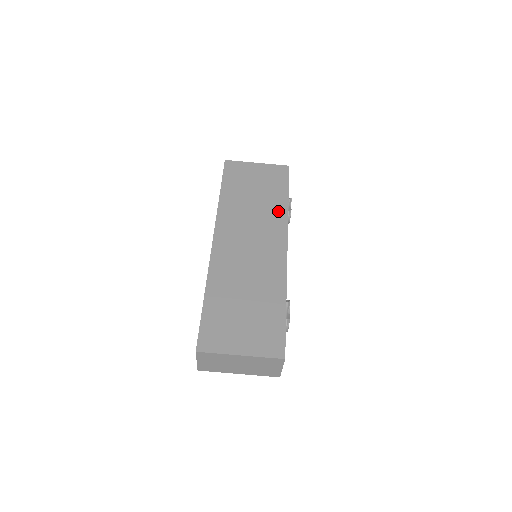
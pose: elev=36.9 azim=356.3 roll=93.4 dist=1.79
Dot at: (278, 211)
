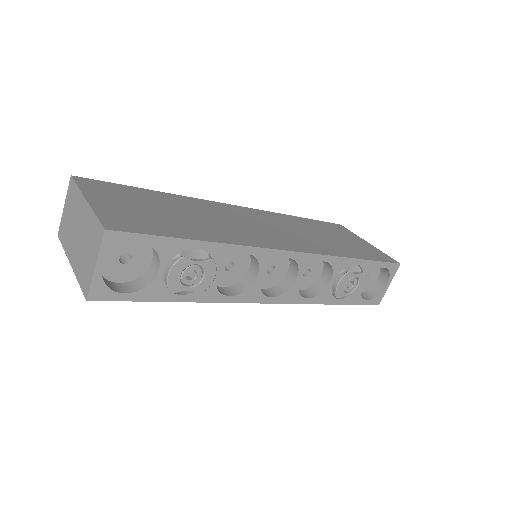
Dot at: (330, 249)
